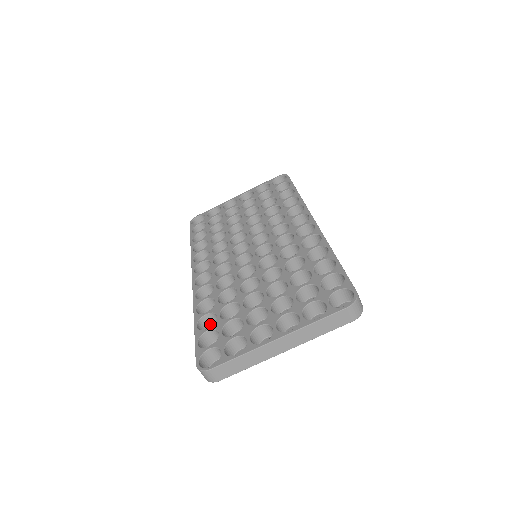
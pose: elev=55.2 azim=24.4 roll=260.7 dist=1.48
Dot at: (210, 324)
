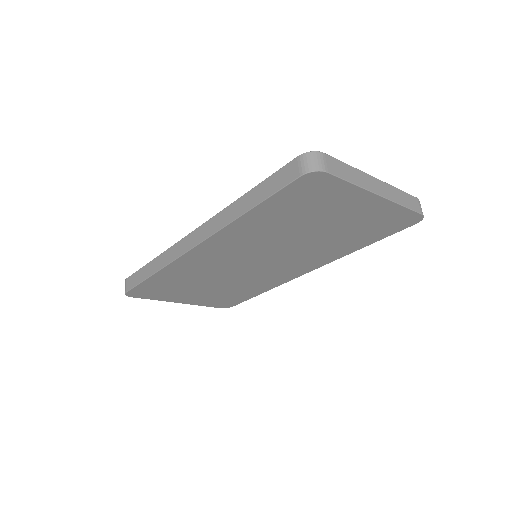
Dot at: occluded
